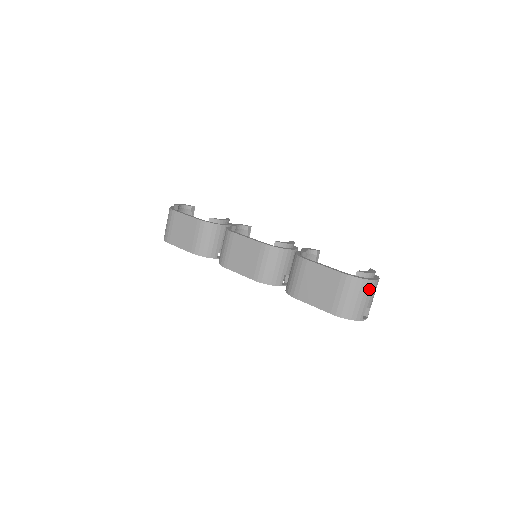
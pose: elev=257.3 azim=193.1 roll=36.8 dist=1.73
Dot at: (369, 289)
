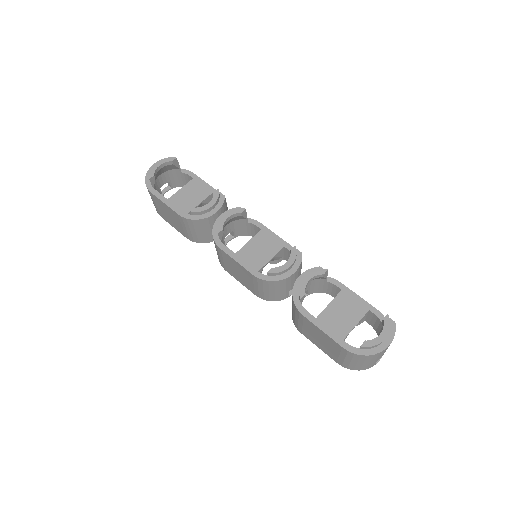
Dot at: (378, 356)
